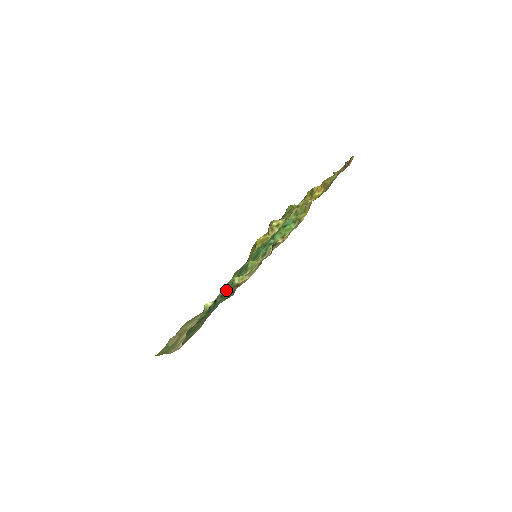
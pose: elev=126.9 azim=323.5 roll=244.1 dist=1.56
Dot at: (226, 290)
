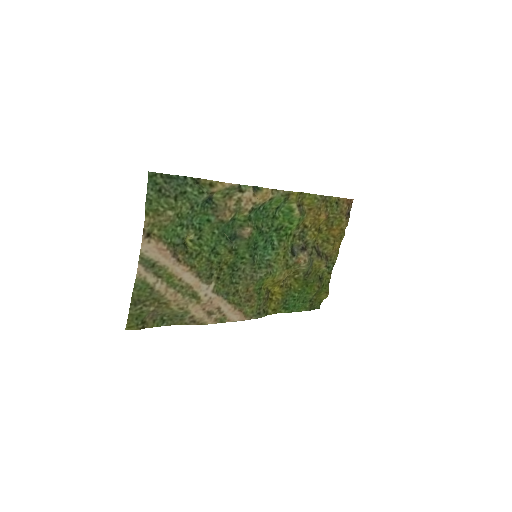
Dot at: (199, 180)
